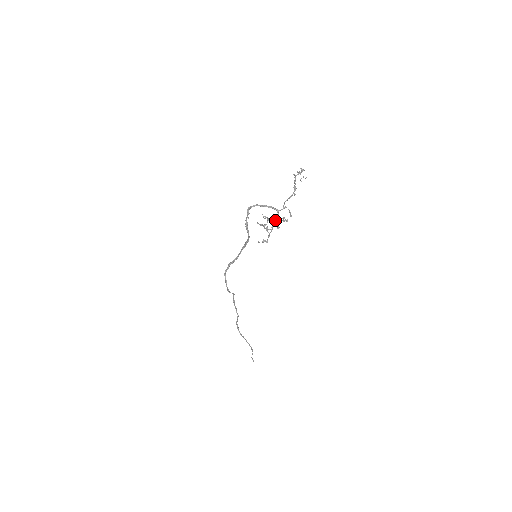
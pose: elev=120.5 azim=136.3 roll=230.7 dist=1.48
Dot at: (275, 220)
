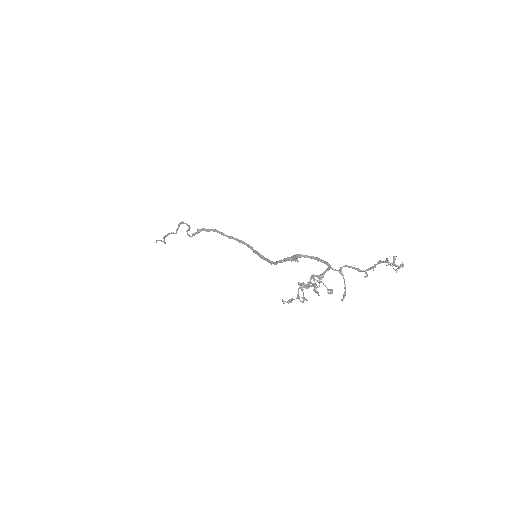
Dot at: (318, 277)
